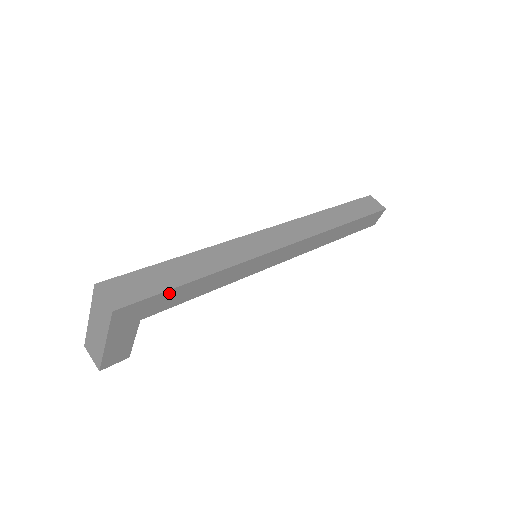
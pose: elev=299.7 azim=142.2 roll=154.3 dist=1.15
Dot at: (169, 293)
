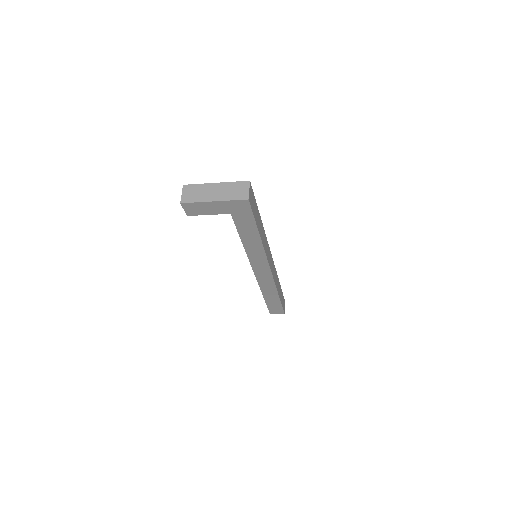
Dot at: (252, 222)
